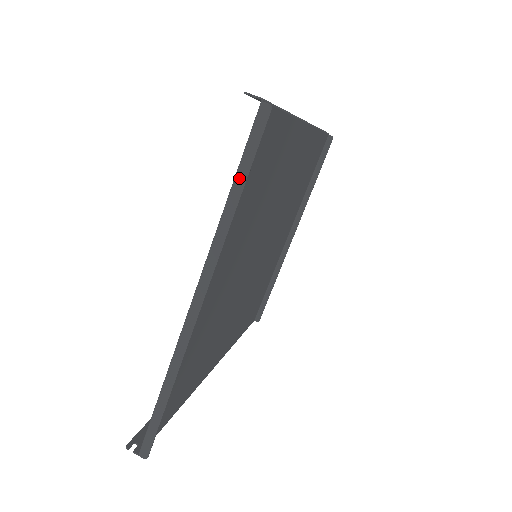
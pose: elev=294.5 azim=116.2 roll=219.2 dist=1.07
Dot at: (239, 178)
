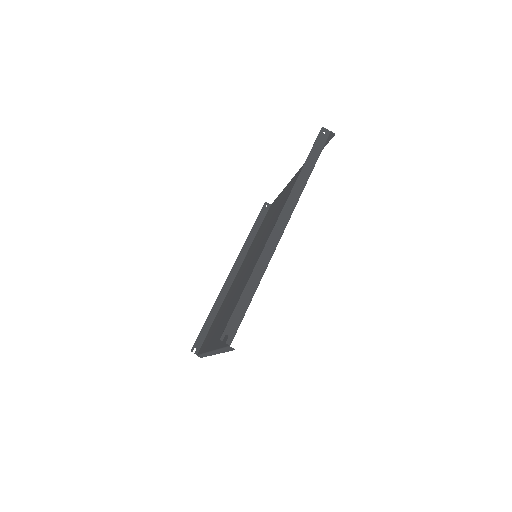
Dot at: (223, 350)
